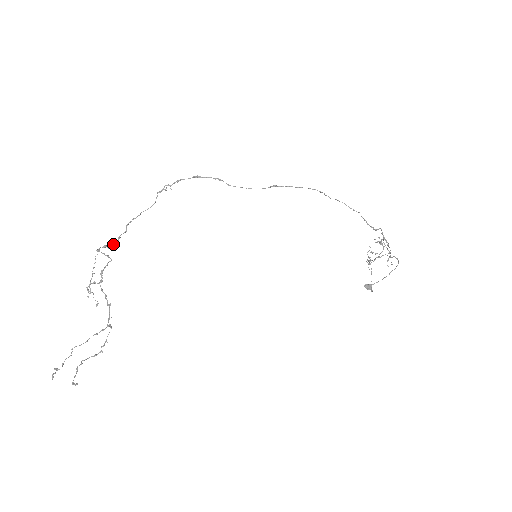
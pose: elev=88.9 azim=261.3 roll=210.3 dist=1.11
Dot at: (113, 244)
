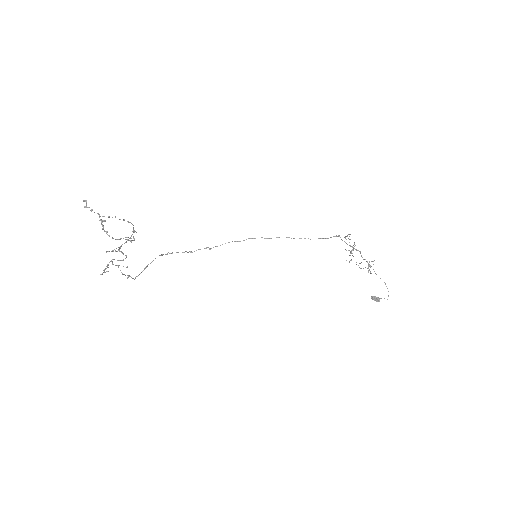
Dot at: occluded
